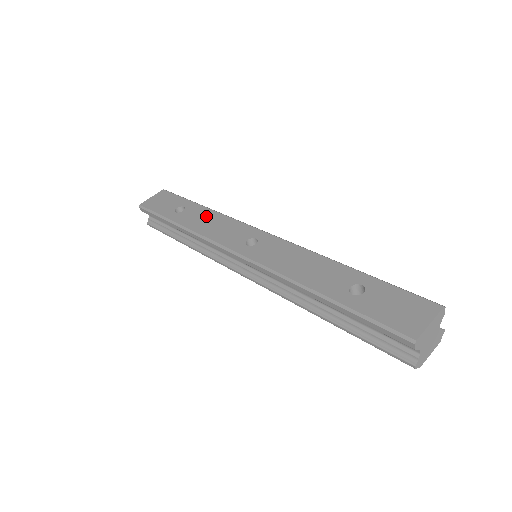
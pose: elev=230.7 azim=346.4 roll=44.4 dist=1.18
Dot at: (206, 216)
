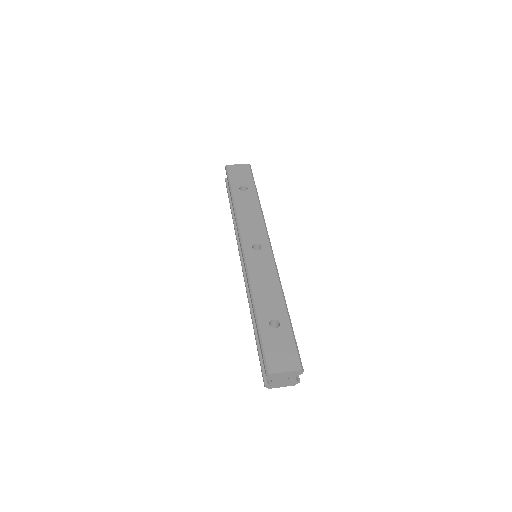
Dot at: (252, 207)
